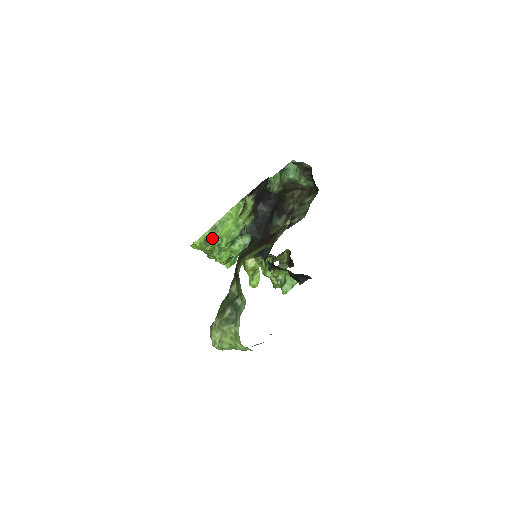
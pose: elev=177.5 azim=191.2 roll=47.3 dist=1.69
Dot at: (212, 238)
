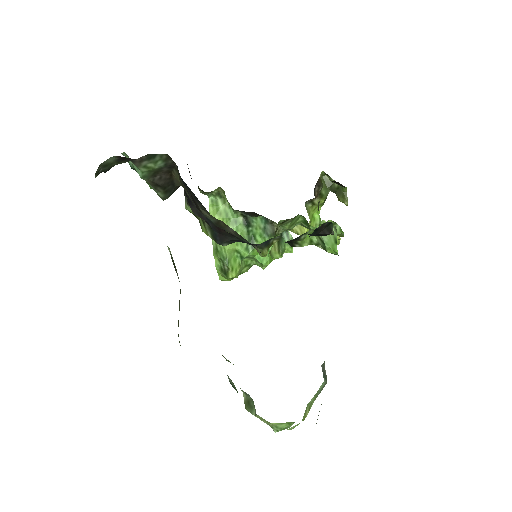
Dot at: (224, 263)
